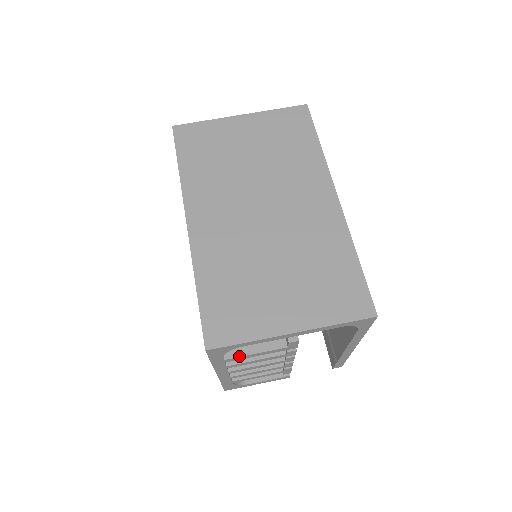
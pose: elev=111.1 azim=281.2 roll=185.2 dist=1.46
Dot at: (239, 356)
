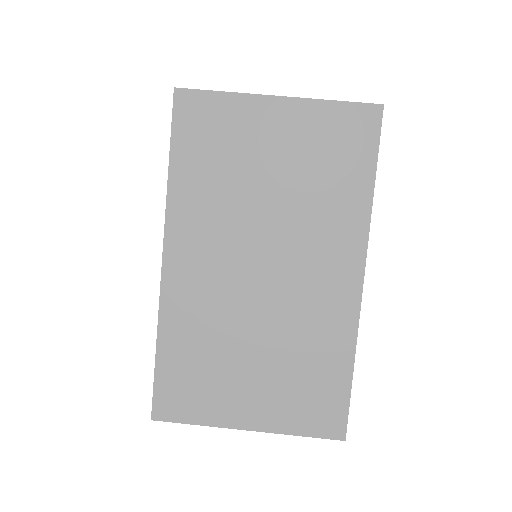
Dot at: occluded
